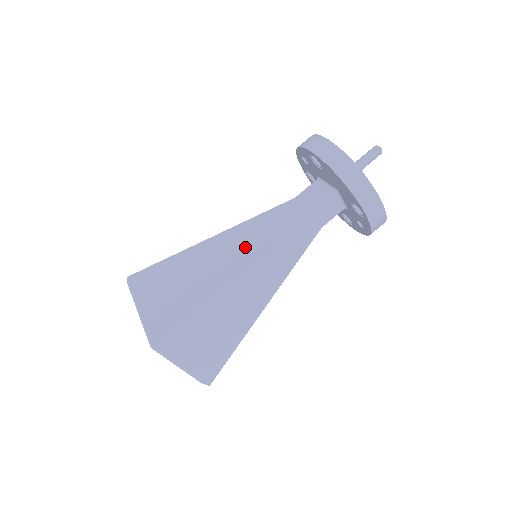
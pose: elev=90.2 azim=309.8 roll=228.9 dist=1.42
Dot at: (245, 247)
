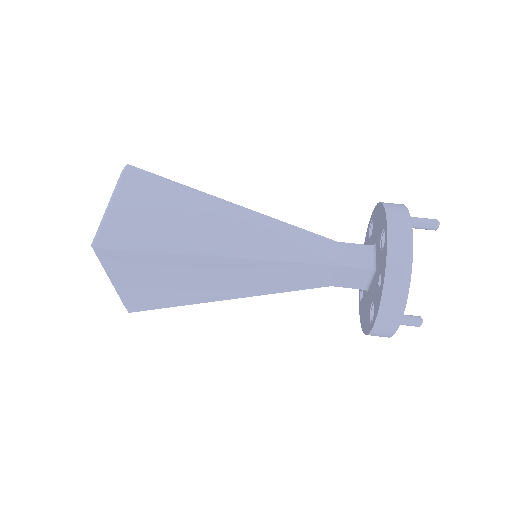
Dot at: occluded
